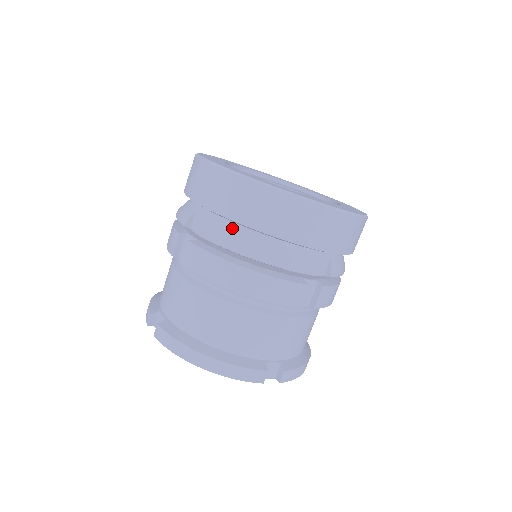
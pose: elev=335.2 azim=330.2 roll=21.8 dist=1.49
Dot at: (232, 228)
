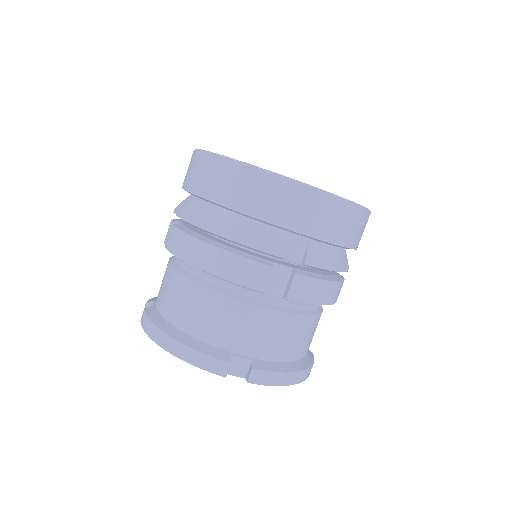
Dot at: (203, 206)
